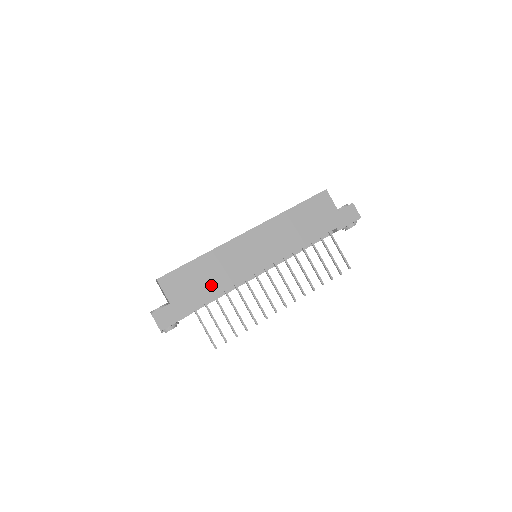
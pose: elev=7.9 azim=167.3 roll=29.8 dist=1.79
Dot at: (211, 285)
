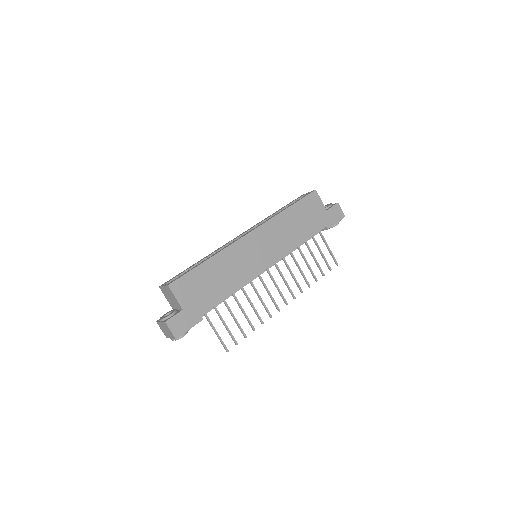
Dot at: (221, 288)
